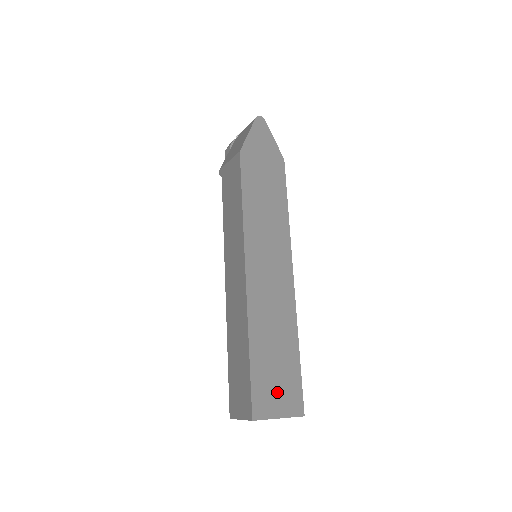
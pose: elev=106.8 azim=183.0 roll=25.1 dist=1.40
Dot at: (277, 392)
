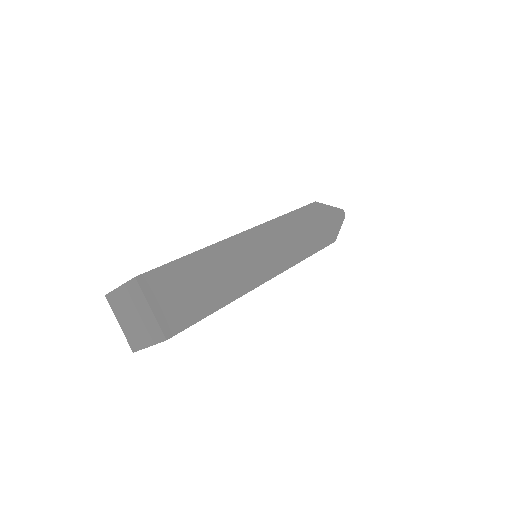
Dot at: (173, 297)
